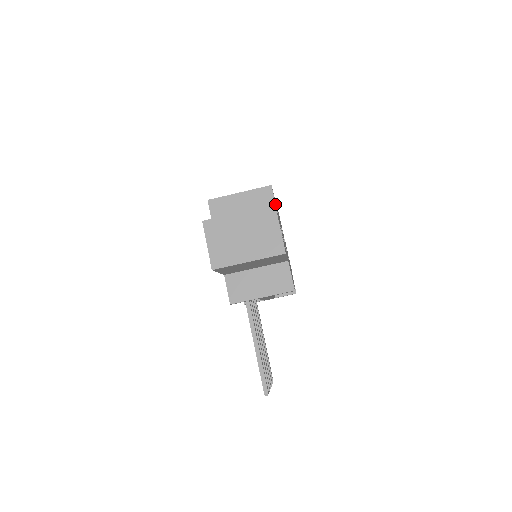
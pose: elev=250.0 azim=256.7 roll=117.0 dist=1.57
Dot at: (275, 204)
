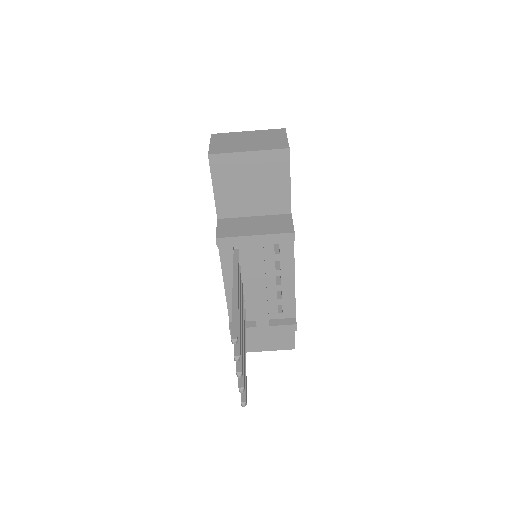
Dot at: occluded
